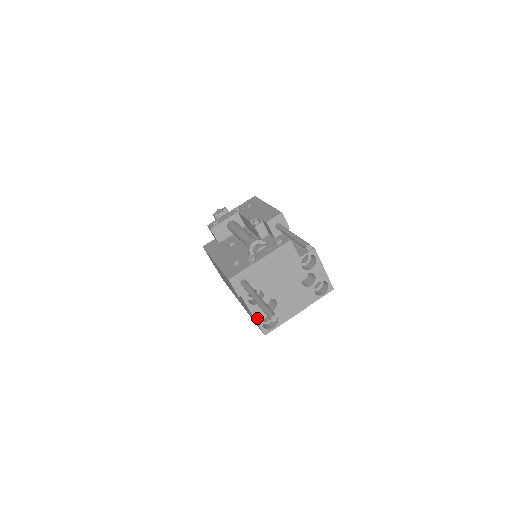
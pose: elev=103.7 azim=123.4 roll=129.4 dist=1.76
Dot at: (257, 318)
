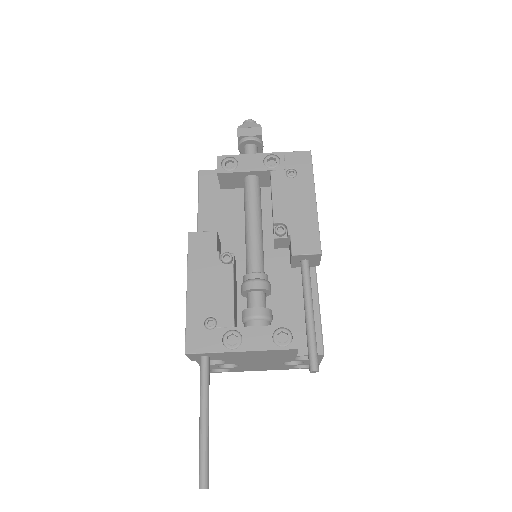
Dot at: occluded
